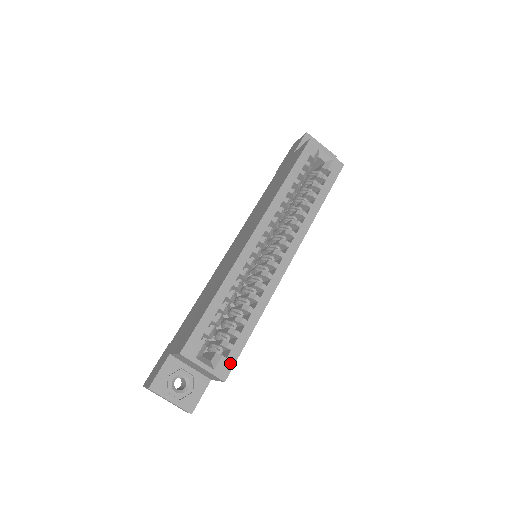
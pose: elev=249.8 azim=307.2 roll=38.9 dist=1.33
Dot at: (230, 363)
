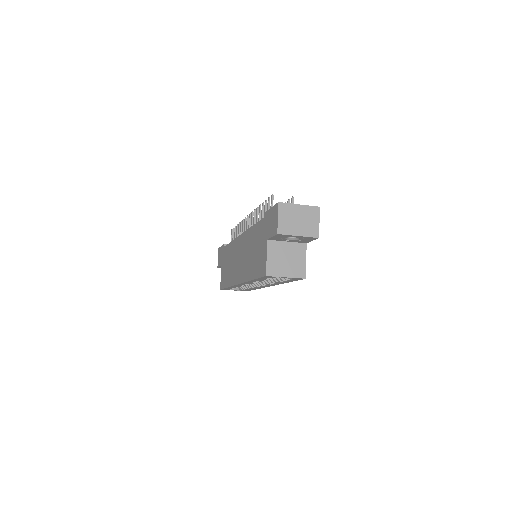
Dot at: occluded
